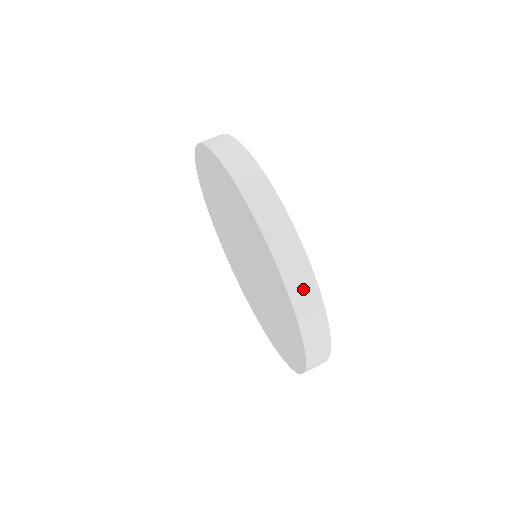
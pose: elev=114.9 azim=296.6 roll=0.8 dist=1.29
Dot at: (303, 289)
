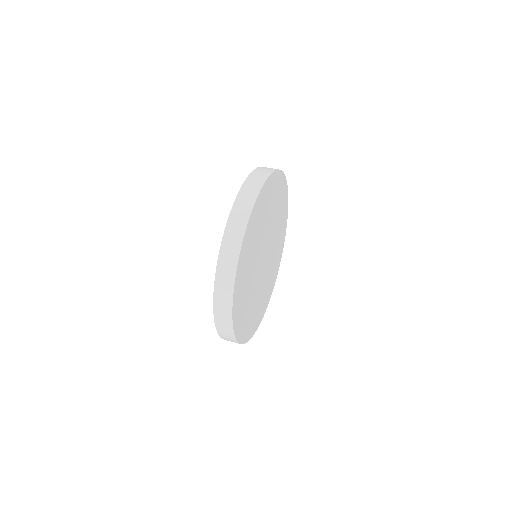
Dot at: (230, 249)
